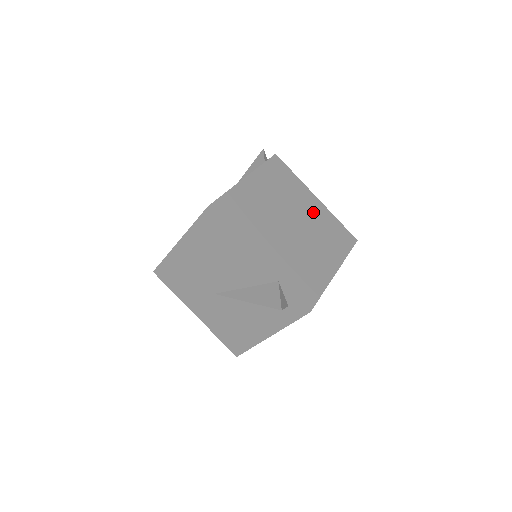
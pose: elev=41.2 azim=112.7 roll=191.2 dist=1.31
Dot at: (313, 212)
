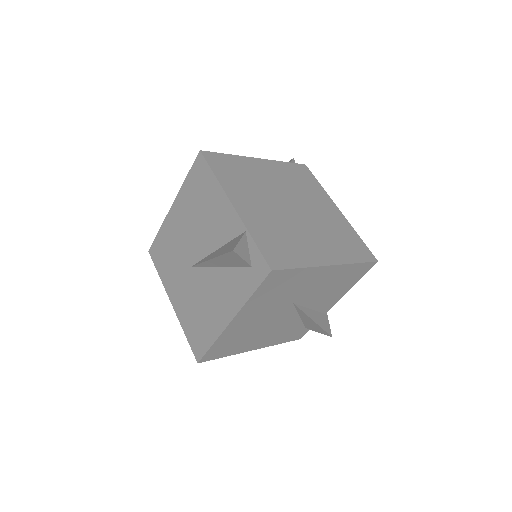
Dot at: (327, 215)
